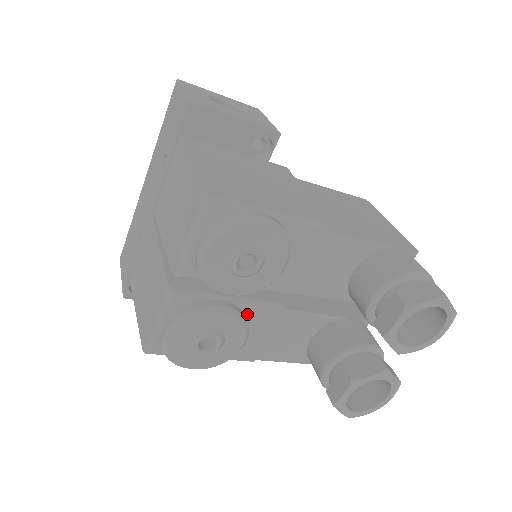
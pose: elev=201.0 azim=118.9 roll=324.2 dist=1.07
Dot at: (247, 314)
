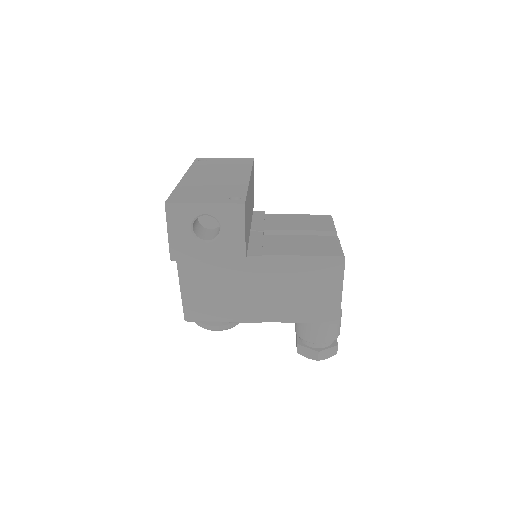
Dot at: occluded
